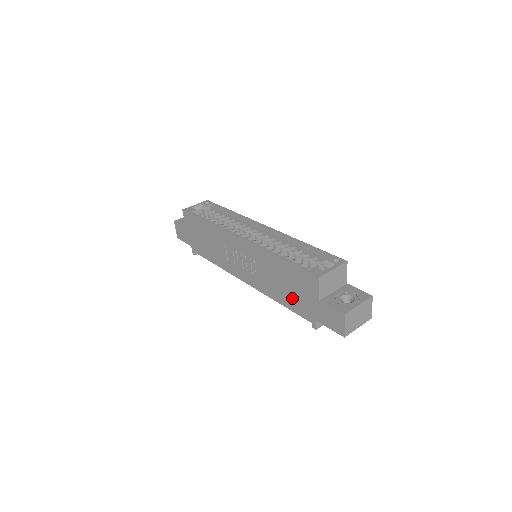
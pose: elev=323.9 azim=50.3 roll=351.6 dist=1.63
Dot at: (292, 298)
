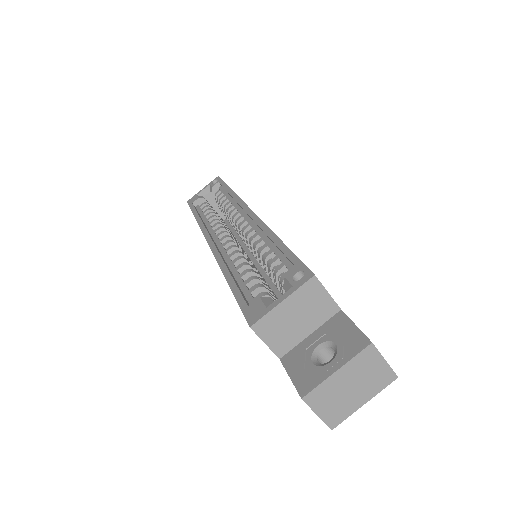
Dot at: occluded
